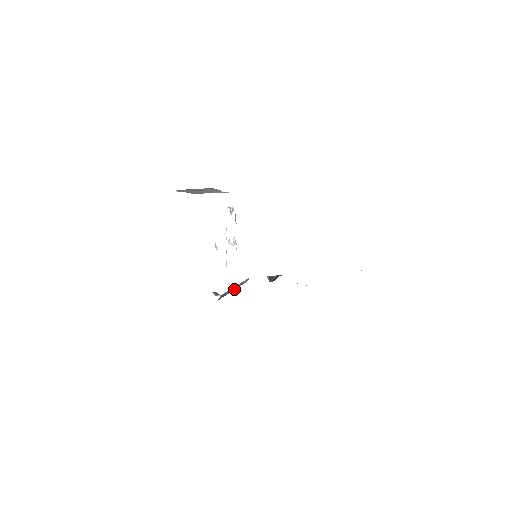
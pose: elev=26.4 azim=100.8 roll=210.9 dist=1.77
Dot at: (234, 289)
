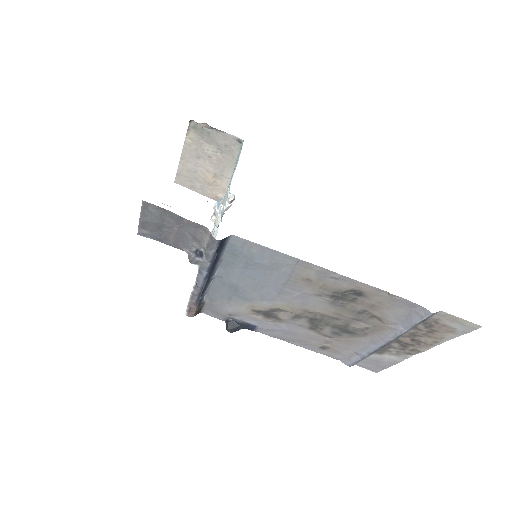
Dot at: (205, 284)
